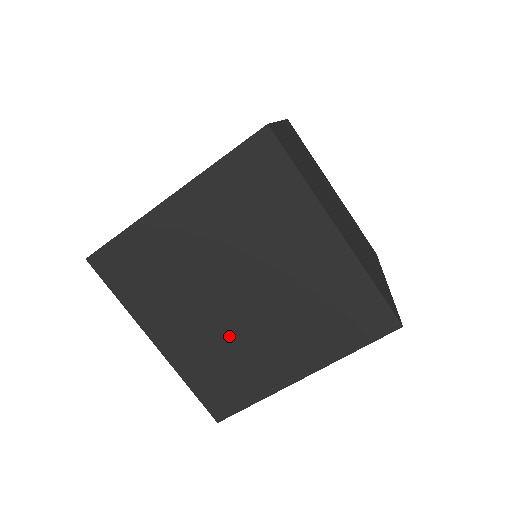
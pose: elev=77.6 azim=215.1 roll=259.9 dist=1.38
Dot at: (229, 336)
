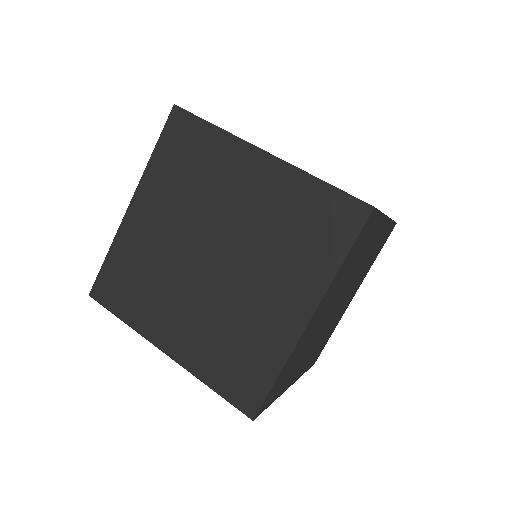
Dot at: (222, 309)
